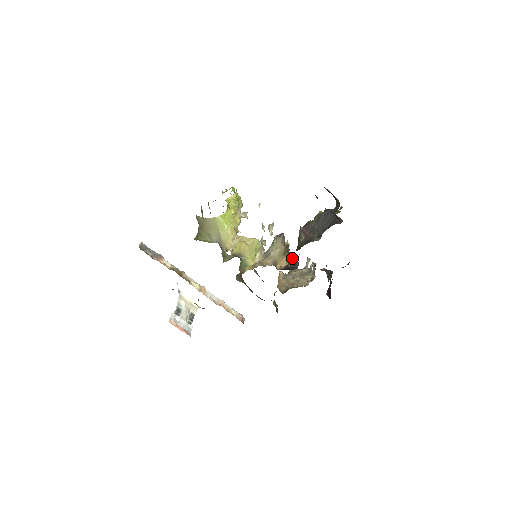
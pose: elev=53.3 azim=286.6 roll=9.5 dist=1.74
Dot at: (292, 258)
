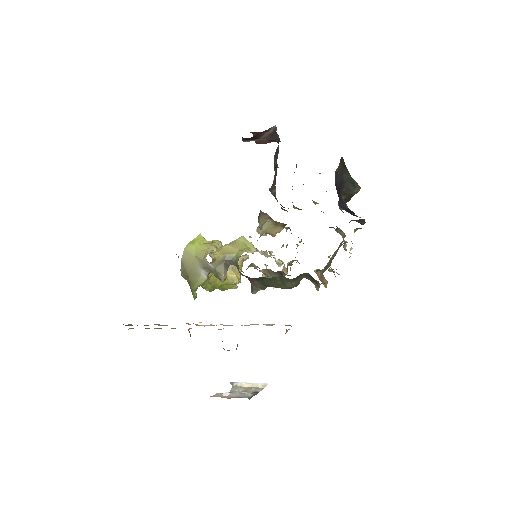
Dot at: occluded
